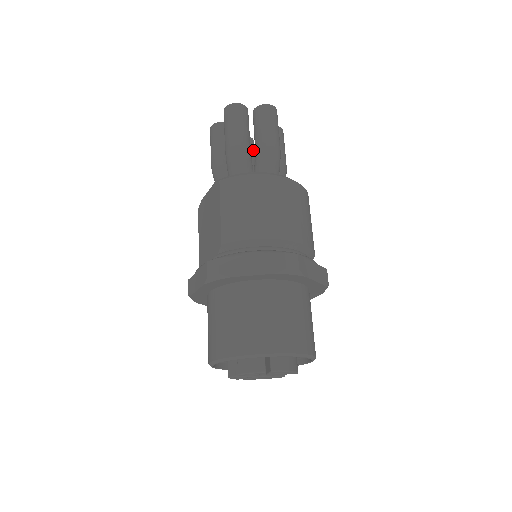
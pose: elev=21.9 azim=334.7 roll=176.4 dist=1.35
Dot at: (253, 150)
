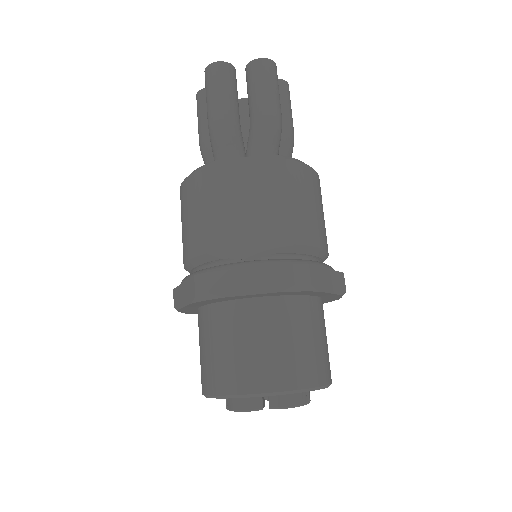
Dot at: occluded
